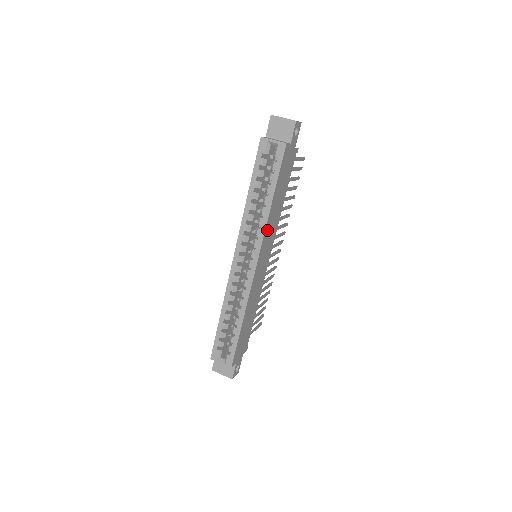
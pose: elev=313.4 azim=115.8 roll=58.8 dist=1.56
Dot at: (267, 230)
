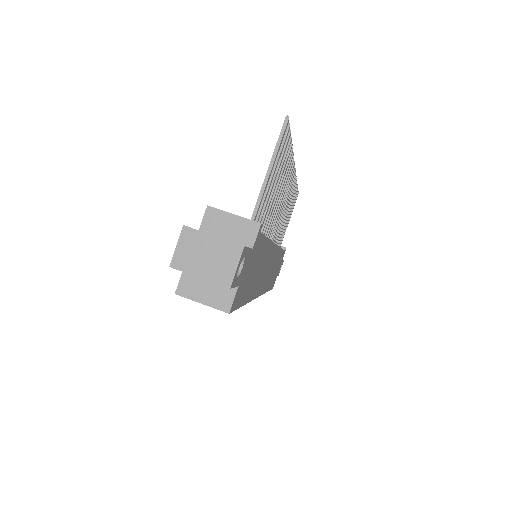
Dot at: (256, 289)
